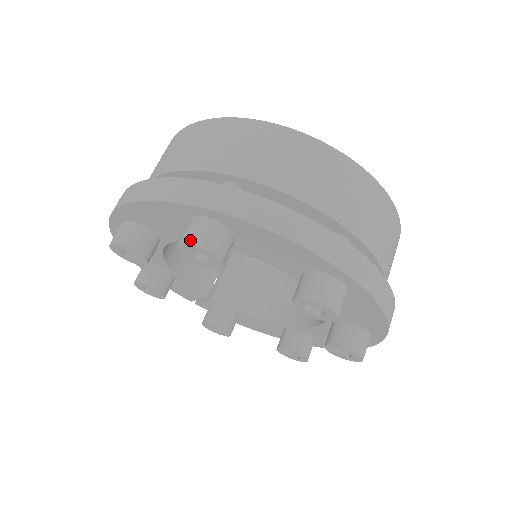
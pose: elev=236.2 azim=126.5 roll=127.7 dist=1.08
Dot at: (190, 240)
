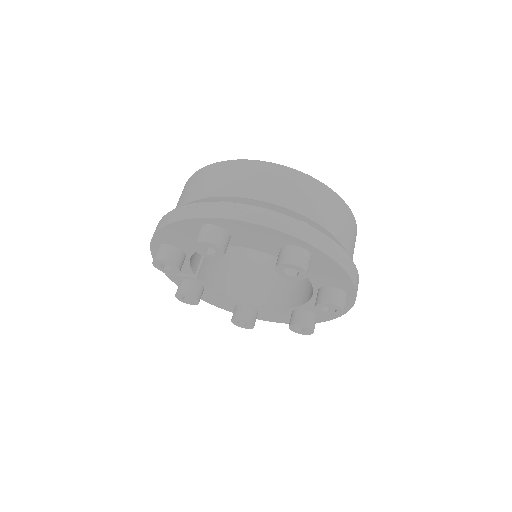
Dot at: (299, 263)
